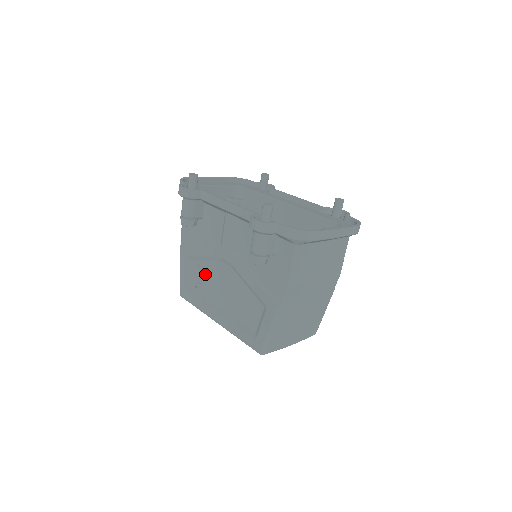
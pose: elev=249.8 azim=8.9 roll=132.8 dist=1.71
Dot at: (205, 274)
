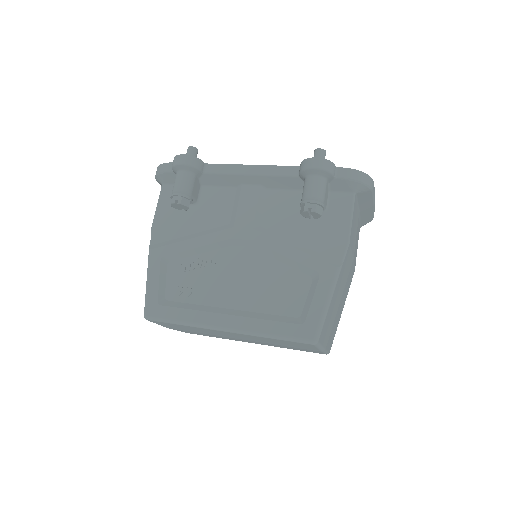
Dot at: (199, 271)
